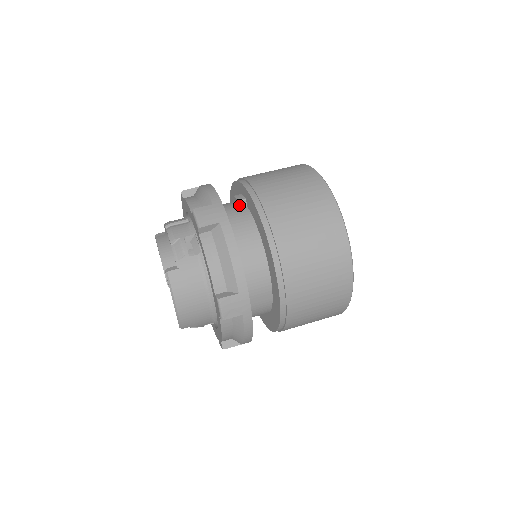
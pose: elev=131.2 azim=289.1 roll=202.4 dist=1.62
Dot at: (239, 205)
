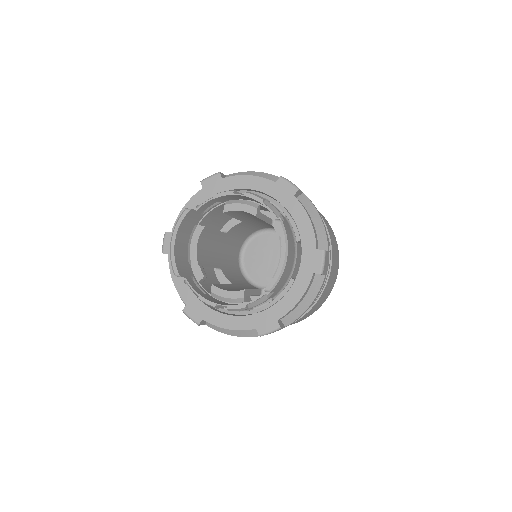
Dot at: occluded
